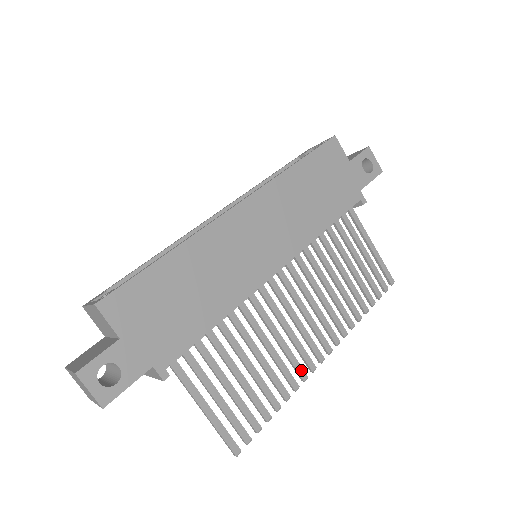
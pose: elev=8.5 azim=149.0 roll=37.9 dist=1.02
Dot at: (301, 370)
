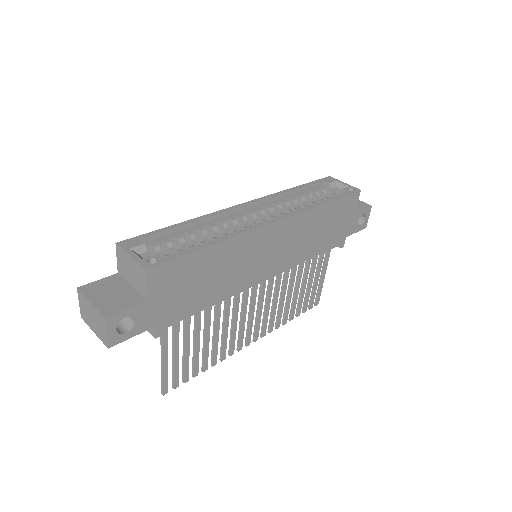
Dot at: (233, 348)
